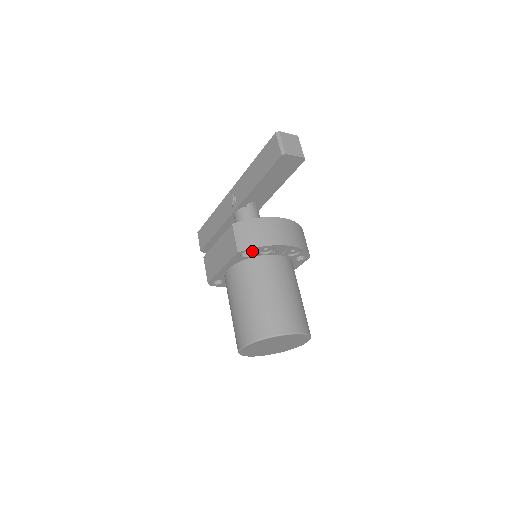
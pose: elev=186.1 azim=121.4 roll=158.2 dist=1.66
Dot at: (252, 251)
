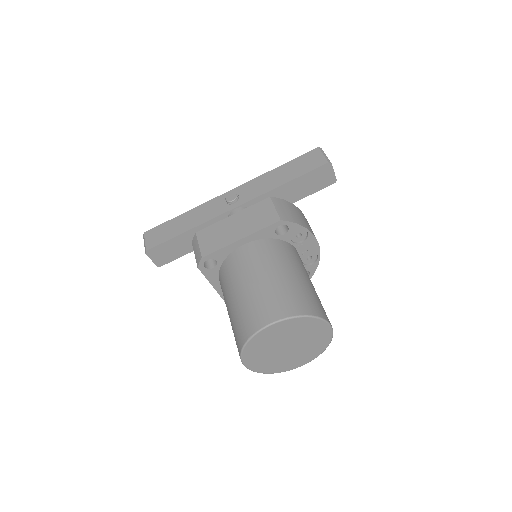
Dot at: (290, 228)
